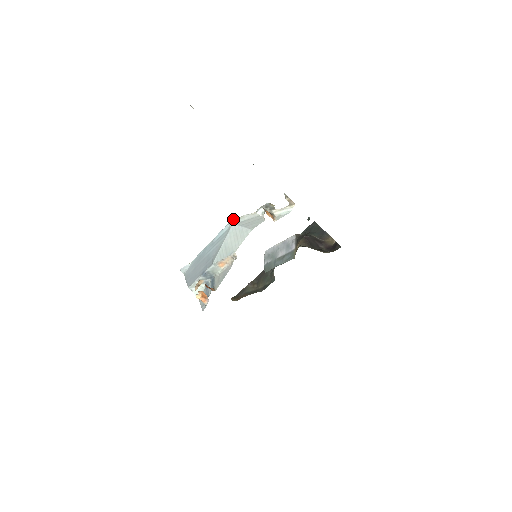
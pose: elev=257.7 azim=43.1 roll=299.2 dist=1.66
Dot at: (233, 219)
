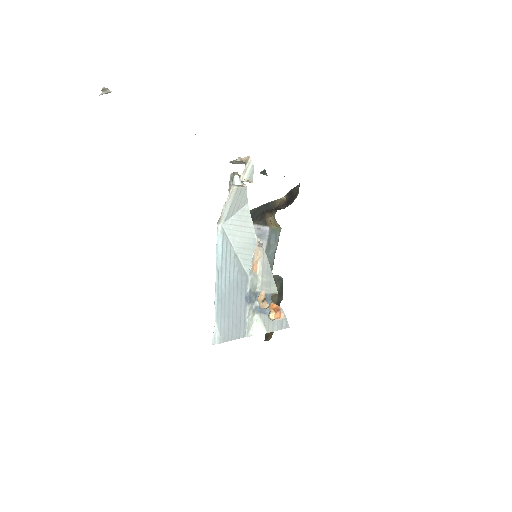
Dot at: (217, 222)
